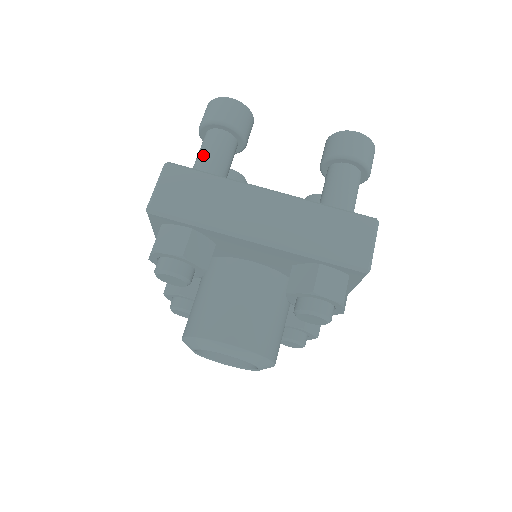
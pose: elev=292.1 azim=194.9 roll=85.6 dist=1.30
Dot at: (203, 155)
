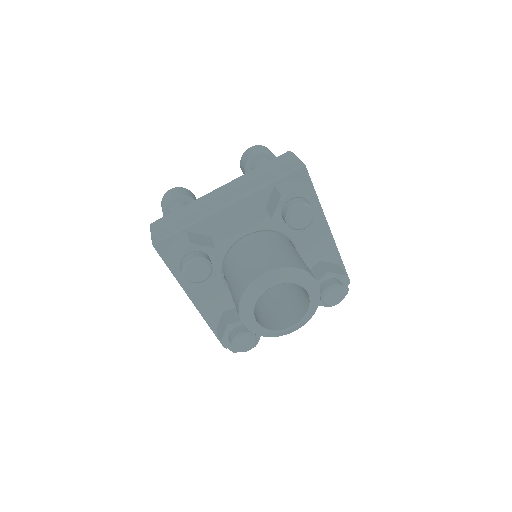
Dot at: occluded
